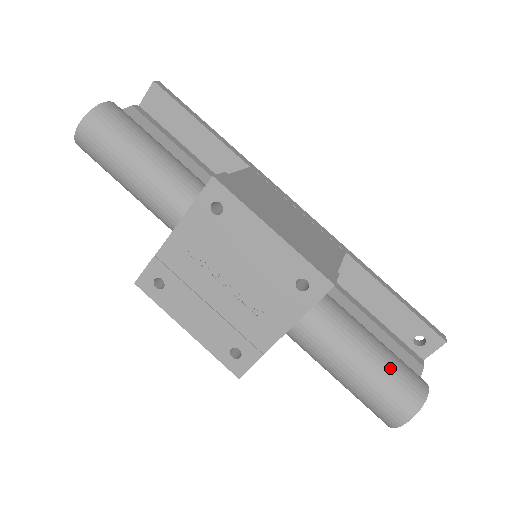
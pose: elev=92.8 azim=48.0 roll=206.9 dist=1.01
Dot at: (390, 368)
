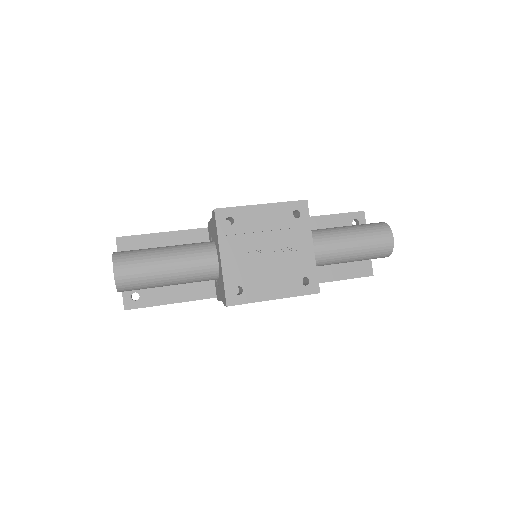
Dot at: (361, 227)
